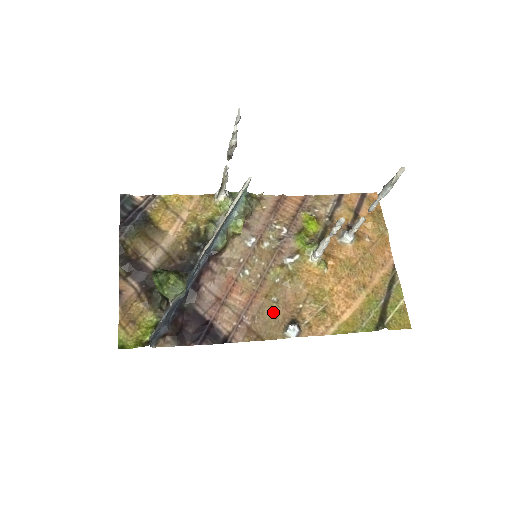
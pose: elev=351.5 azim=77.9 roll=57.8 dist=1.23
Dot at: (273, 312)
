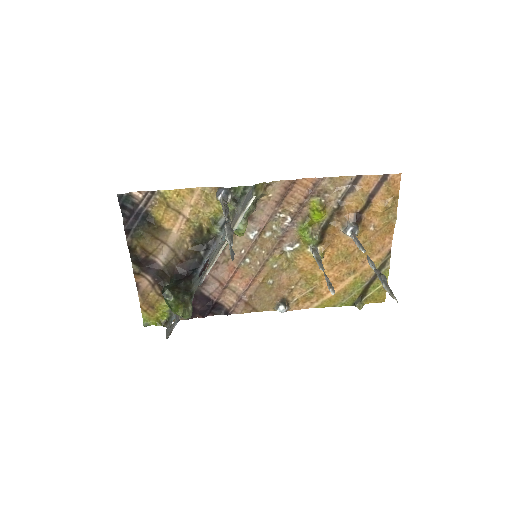
Dot at: (268, 291)
